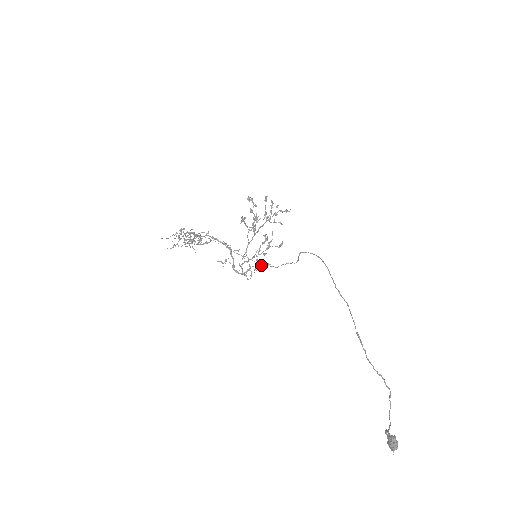
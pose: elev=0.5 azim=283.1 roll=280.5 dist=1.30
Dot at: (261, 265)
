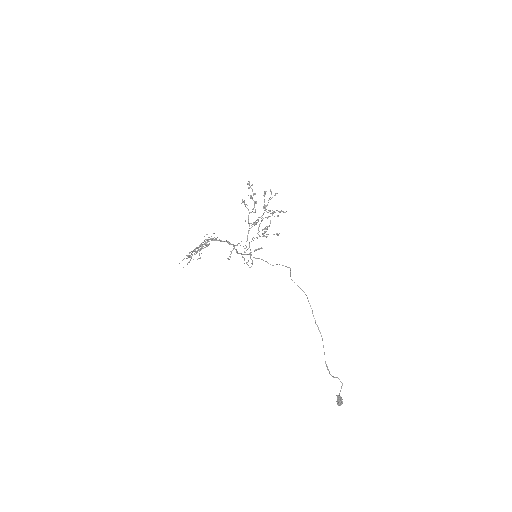
Dot at: occluded
